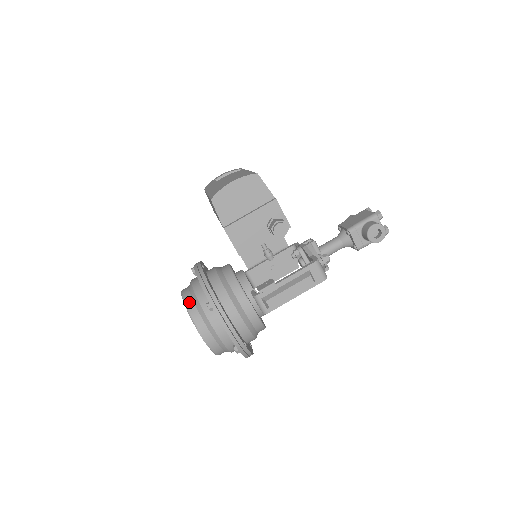
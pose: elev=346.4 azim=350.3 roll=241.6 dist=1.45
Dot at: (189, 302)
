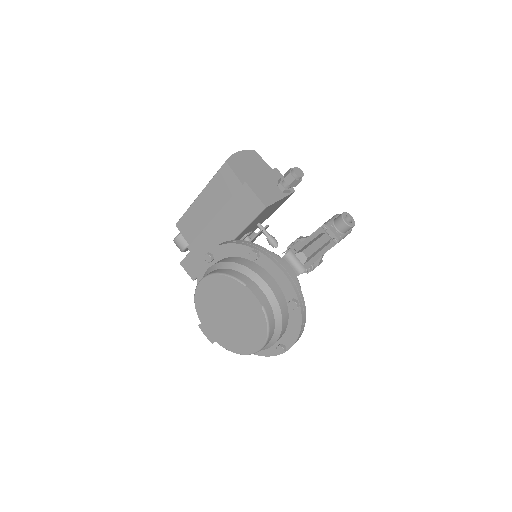
Dot at: (222, 270)
